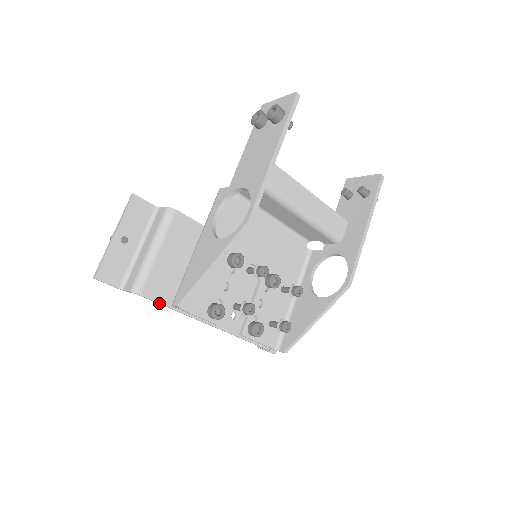
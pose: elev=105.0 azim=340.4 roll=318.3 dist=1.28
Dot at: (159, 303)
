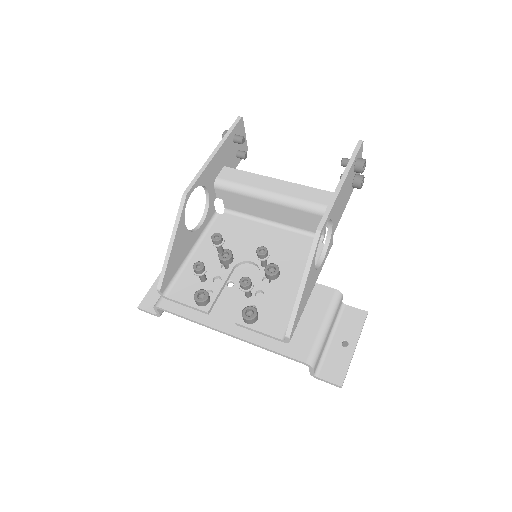
Dot at: (174, 313)
